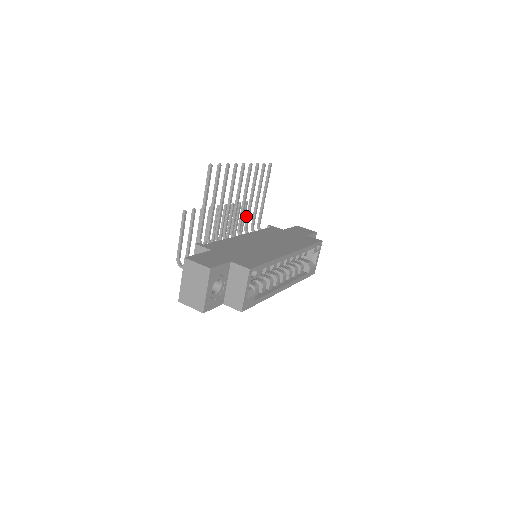
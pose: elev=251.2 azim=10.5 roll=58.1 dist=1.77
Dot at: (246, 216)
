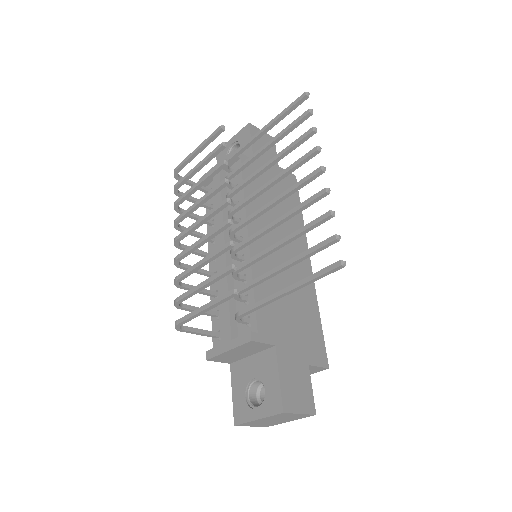
Dot at: (243, 184)
